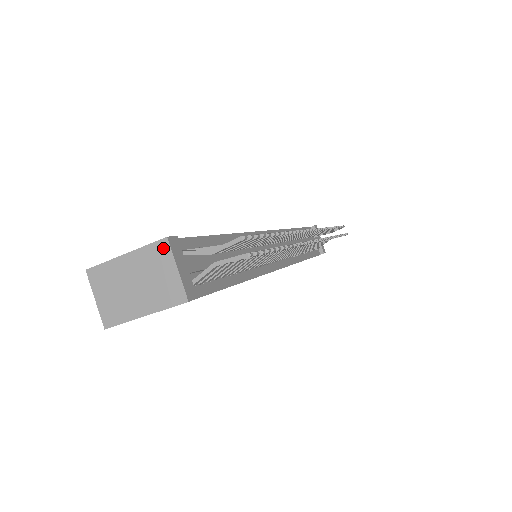
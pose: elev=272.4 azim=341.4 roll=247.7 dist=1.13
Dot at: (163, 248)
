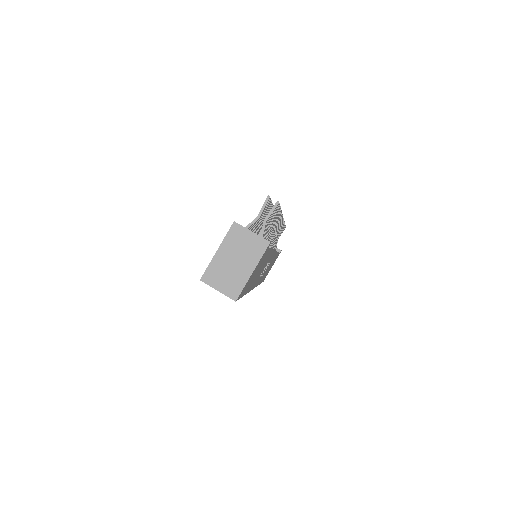
Dot at: (236, 229)
